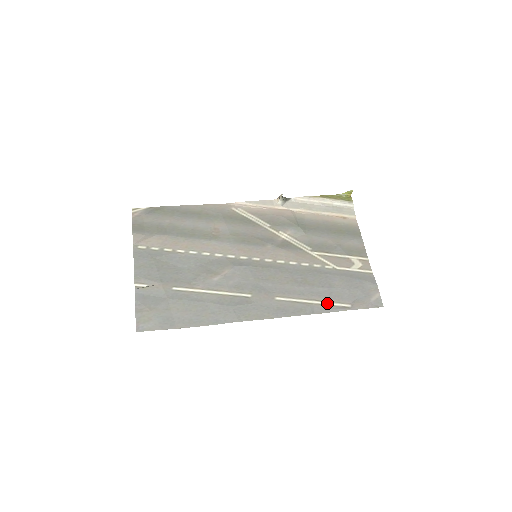
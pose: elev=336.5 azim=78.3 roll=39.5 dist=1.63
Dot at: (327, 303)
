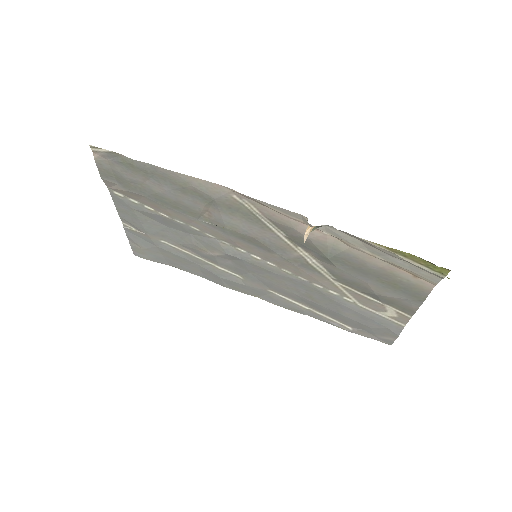
Dot at: (326, 316)
